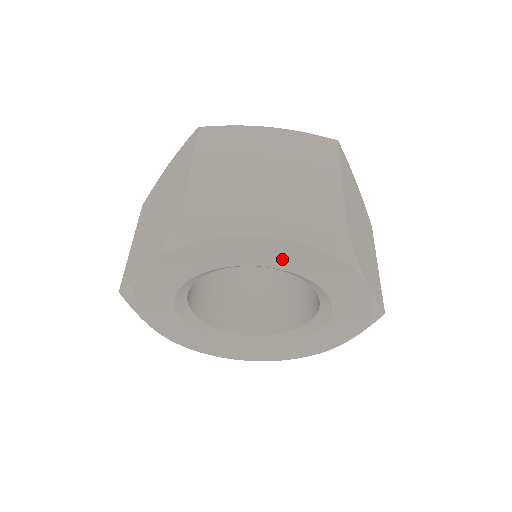
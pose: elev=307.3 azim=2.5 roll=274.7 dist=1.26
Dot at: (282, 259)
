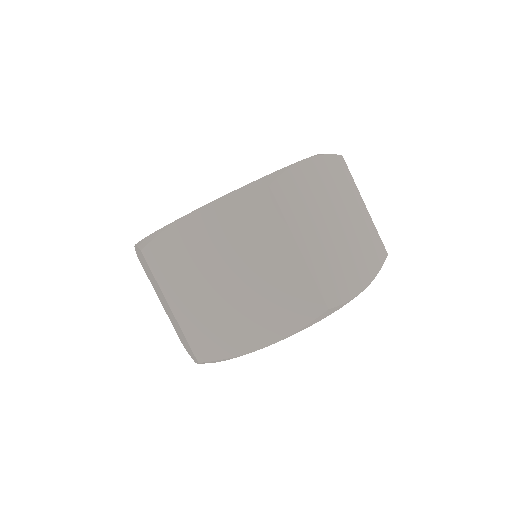
Dot at: occluded
